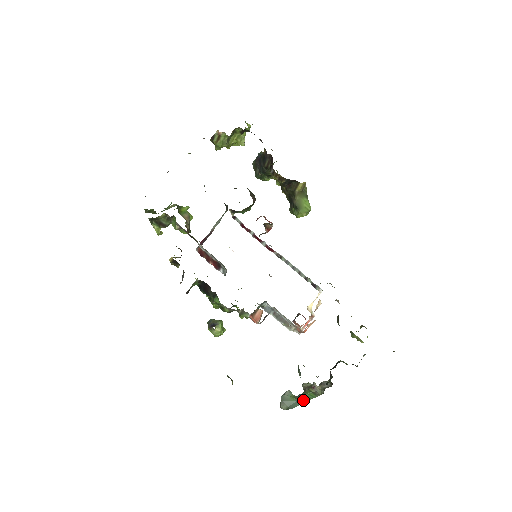
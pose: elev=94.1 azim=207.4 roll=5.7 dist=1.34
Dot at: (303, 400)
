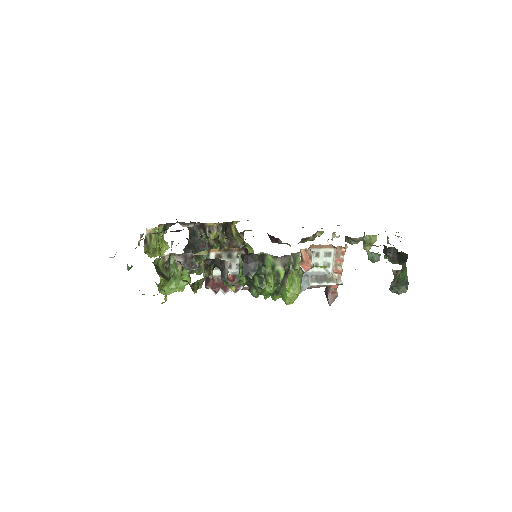
Dot at: (404, 277)
